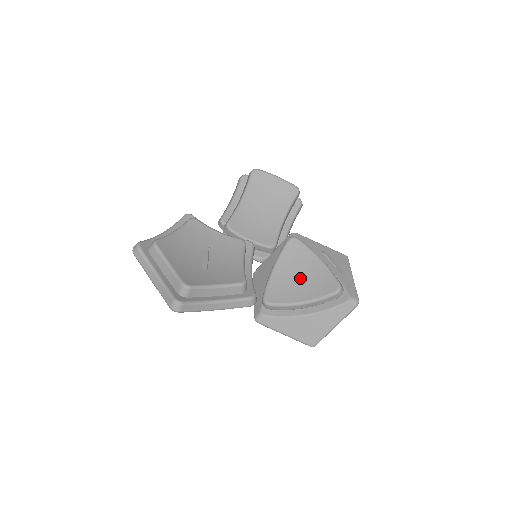
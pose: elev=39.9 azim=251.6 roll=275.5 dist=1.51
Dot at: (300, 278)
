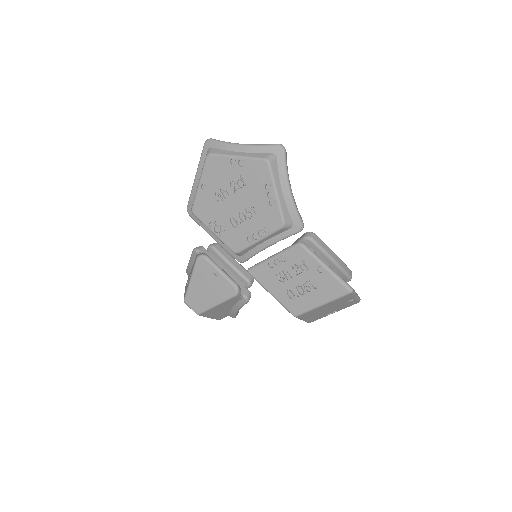
Dot at: occluded
